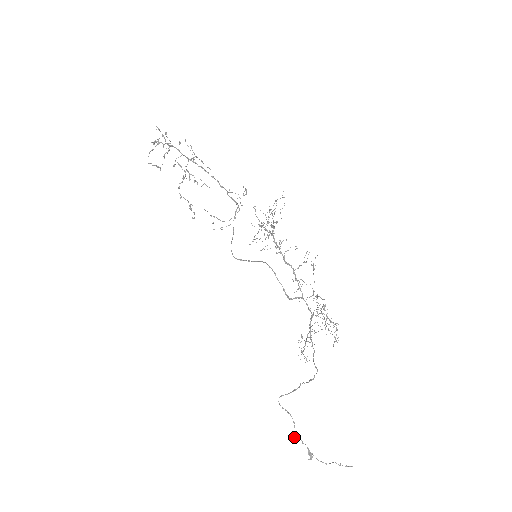
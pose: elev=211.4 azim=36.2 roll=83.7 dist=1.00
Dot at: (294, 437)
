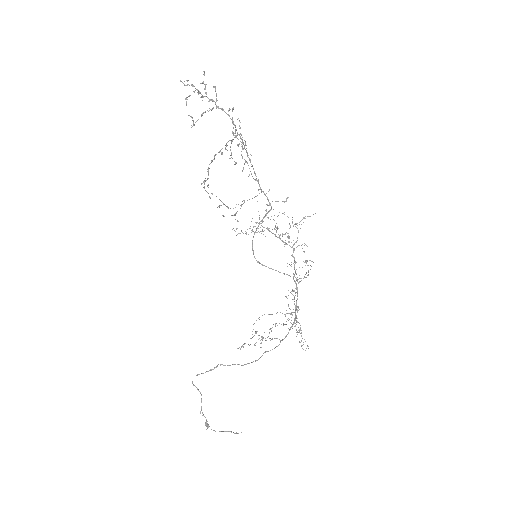
Dot at: occluded
